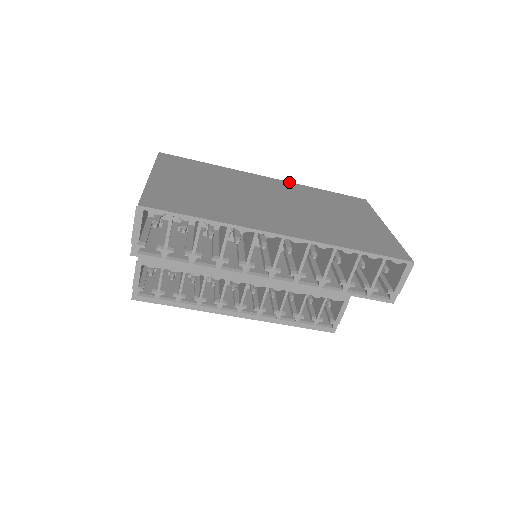
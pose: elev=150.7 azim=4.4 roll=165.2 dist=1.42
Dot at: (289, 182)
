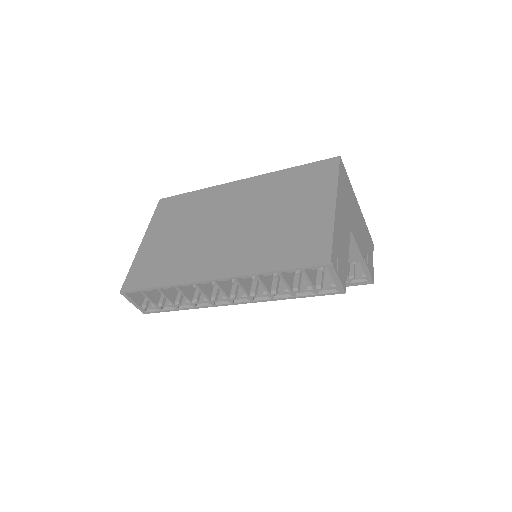
Dot at: (260, 176)
